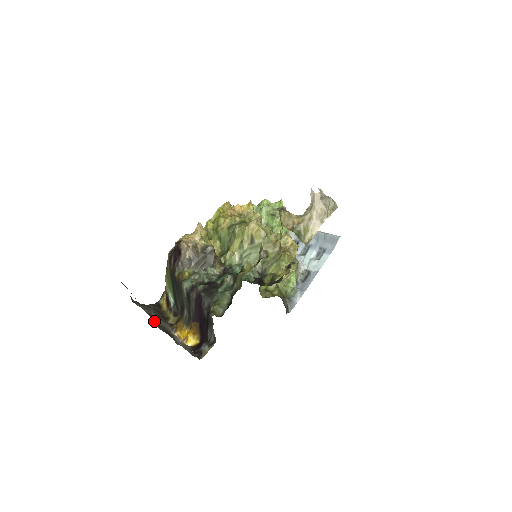
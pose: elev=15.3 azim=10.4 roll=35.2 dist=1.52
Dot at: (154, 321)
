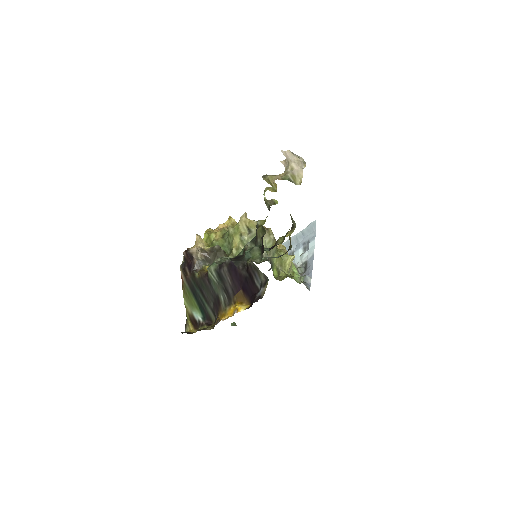
Dot at: occluded
